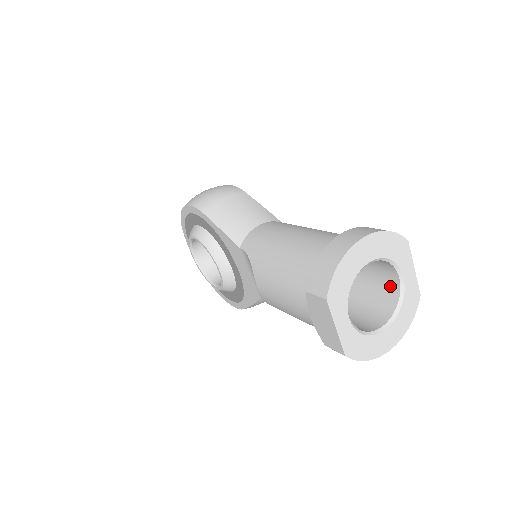
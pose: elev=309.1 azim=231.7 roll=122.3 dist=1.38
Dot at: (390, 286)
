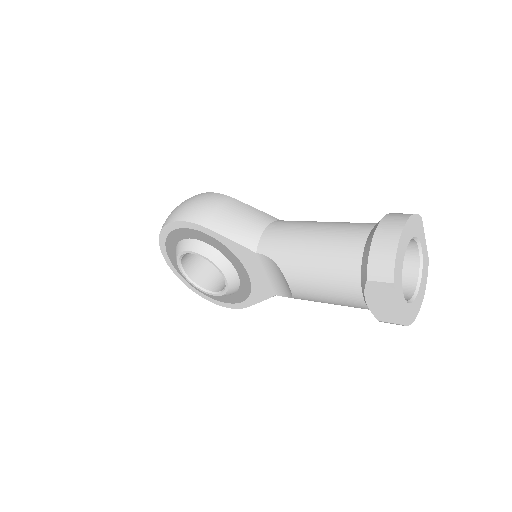
Dot at: (409, 258)
